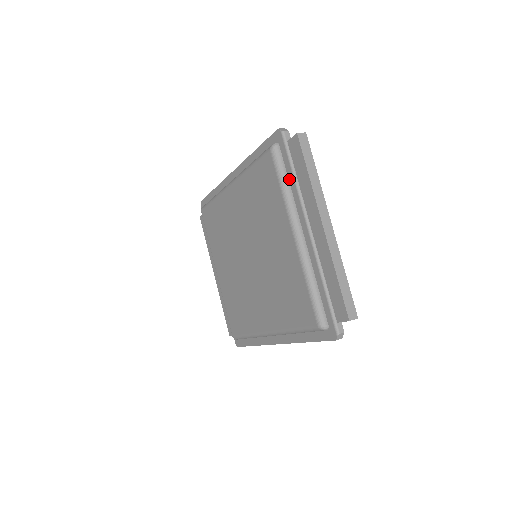
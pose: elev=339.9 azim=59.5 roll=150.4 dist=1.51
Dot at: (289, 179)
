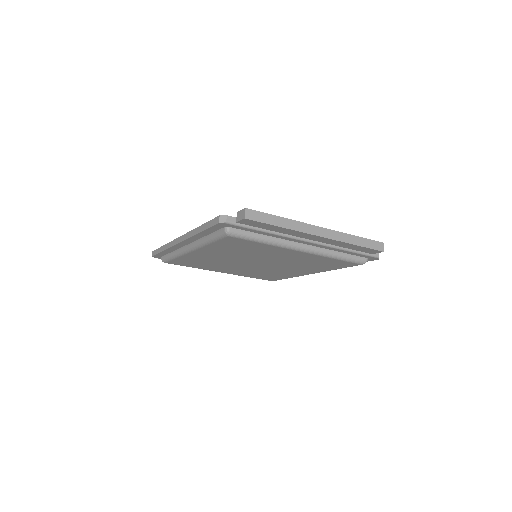
Dot at: (262, 234)
